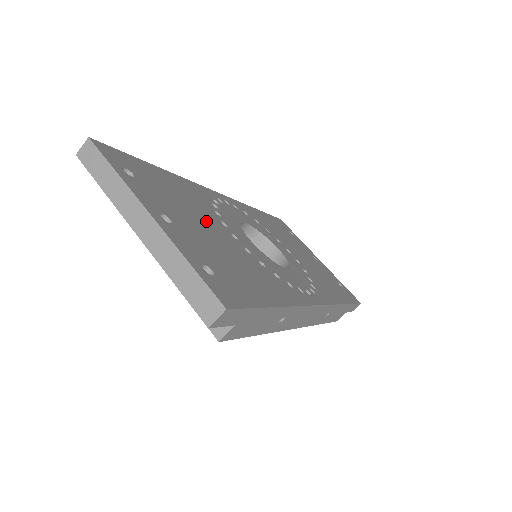
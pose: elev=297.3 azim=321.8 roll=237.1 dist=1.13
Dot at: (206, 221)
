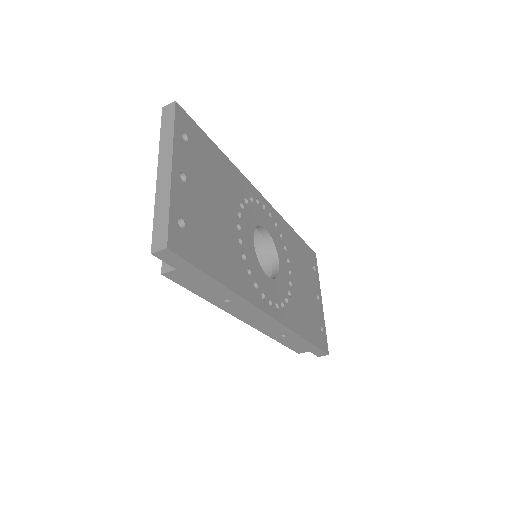
Dot at: (222, 202)
